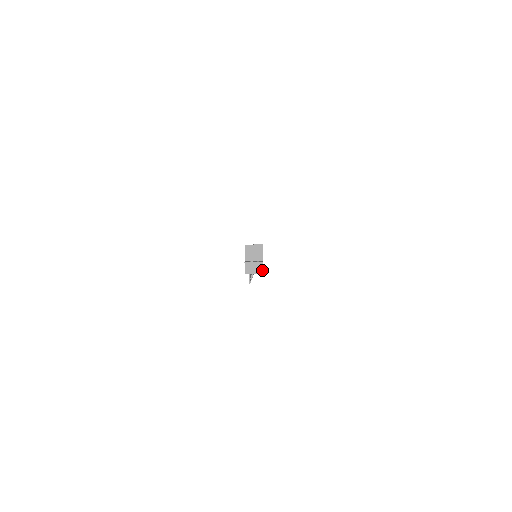
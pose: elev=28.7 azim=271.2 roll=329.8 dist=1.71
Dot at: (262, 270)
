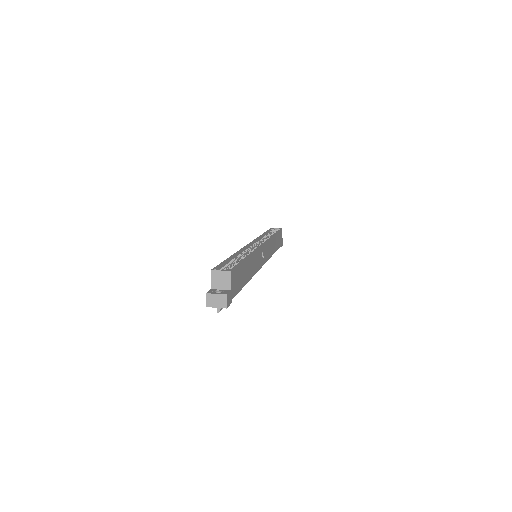
Dot at: (226, 304)
